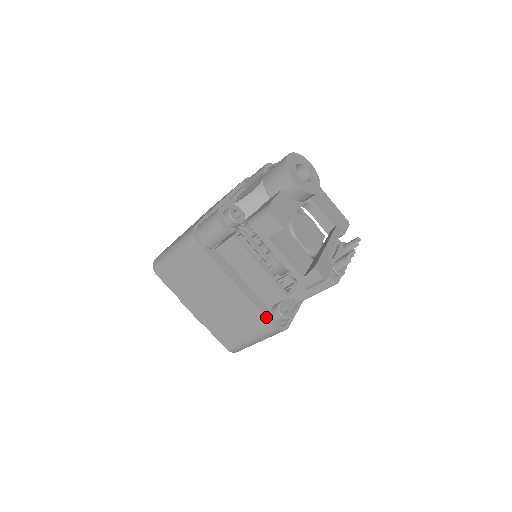
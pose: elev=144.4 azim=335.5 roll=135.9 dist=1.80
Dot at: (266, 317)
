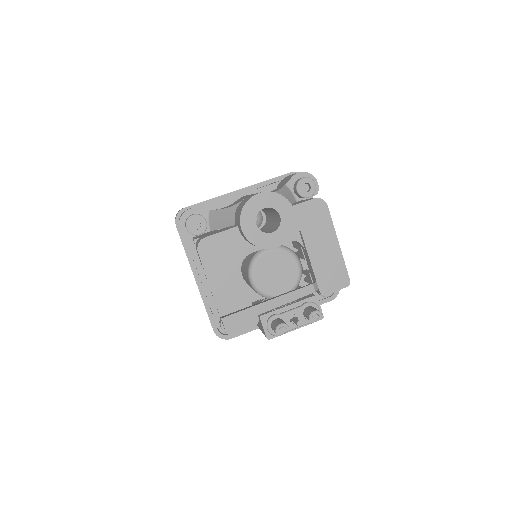
Dot at: (210, 319)
